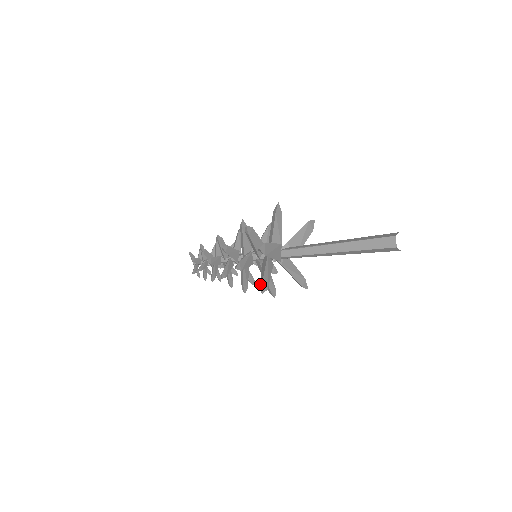
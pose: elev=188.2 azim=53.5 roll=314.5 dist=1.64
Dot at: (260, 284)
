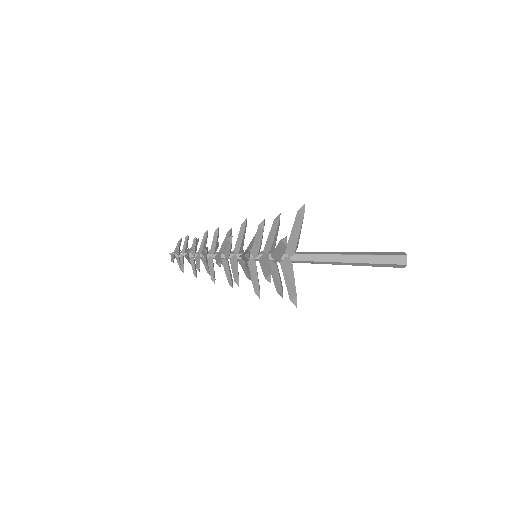
Dot at: (279, 292)
